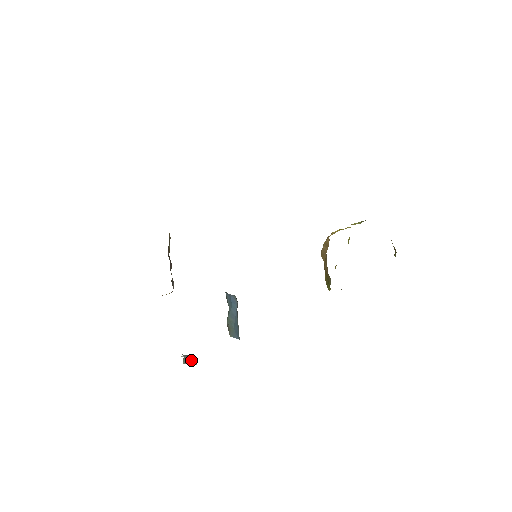
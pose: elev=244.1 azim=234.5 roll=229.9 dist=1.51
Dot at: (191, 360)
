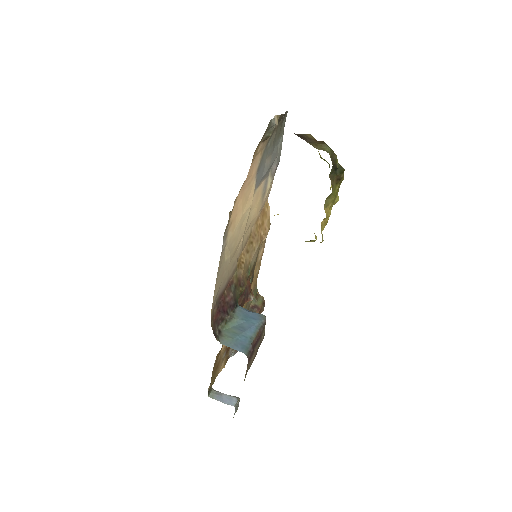
Dot at: (227, 399)
